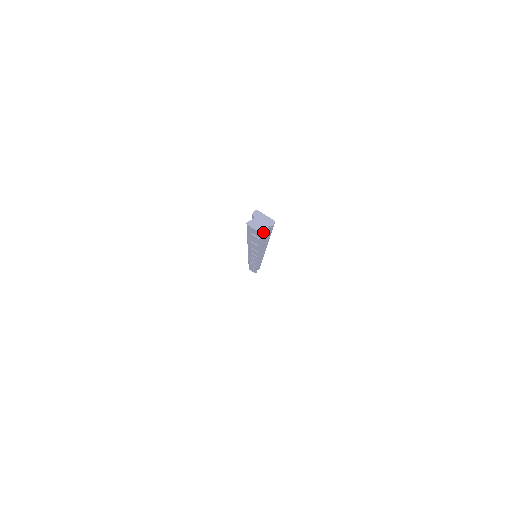
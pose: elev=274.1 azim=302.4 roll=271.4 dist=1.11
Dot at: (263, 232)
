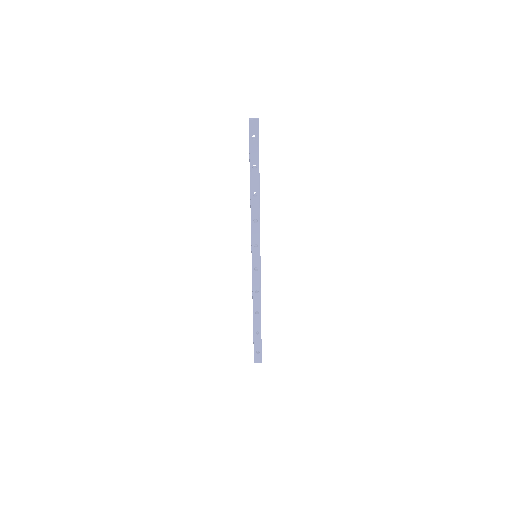
Dot at: (257, 119)
